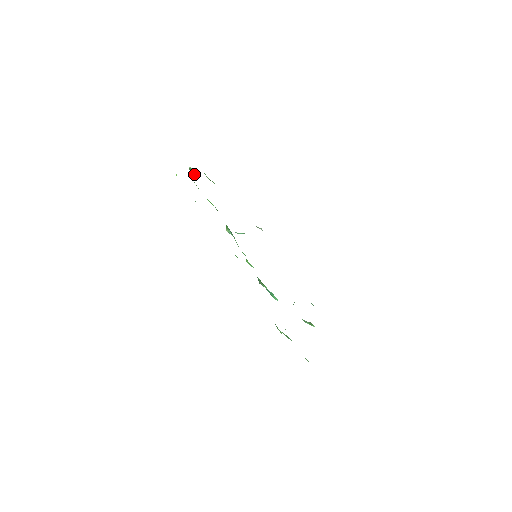
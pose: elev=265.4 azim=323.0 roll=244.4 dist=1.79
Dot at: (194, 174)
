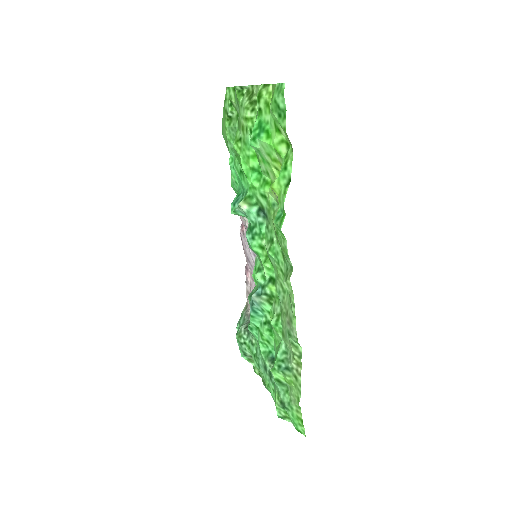
Dot at: (242, 98)
